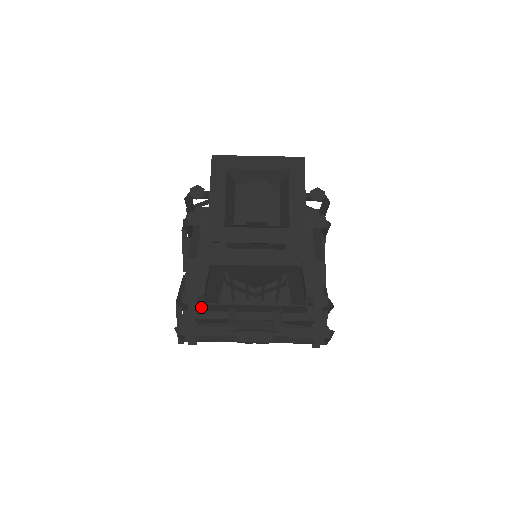
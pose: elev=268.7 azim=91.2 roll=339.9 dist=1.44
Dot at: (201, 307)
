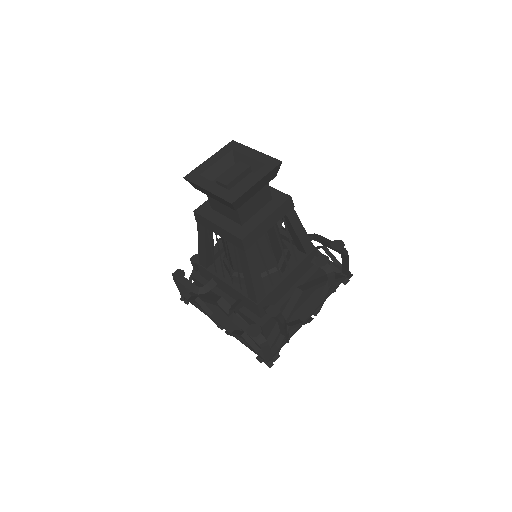
Dot at: occluded
